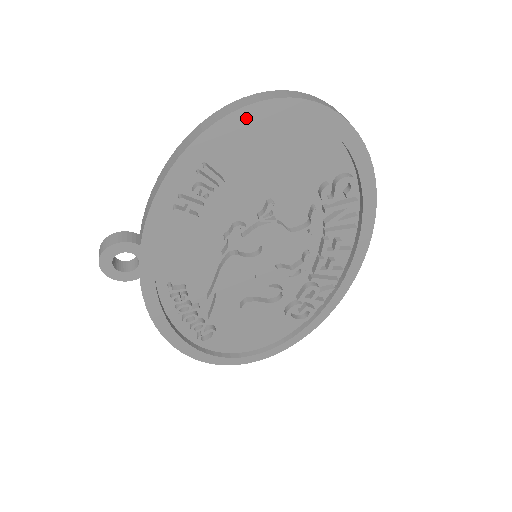
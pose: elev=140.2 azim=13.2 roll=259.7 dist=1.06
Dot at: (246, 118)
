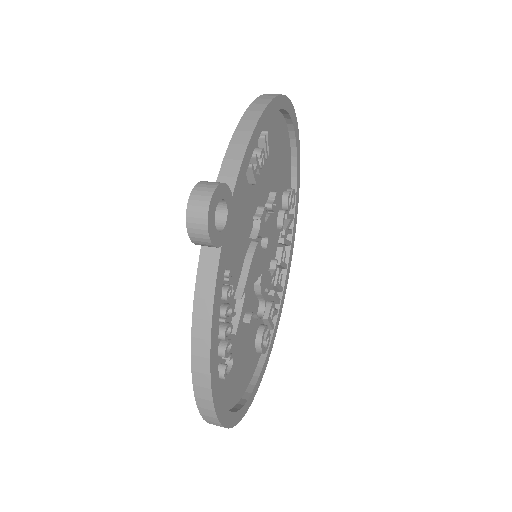
Dot at: (283, 105)
